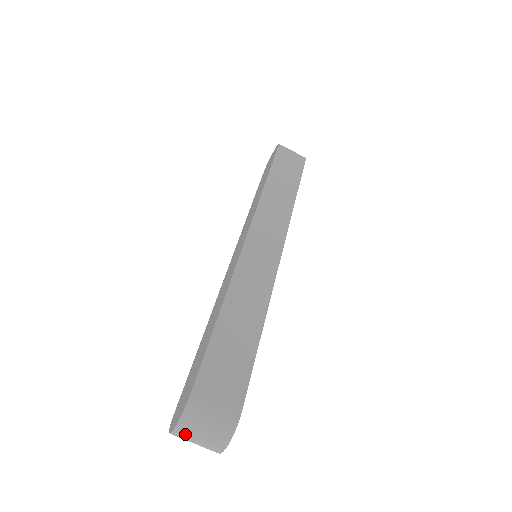
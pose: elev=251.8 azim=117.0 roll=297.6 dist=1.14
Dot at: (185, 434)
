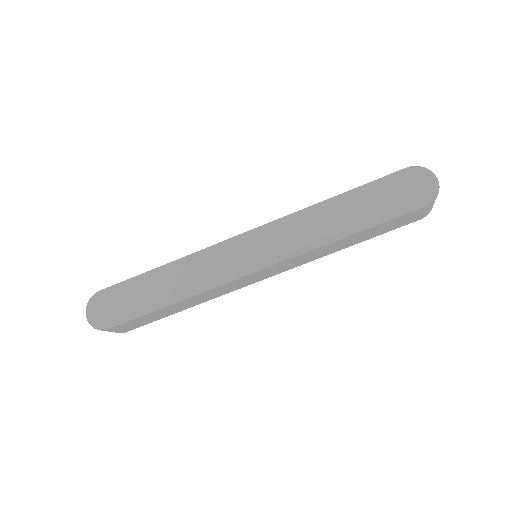
Dot at: occluded
